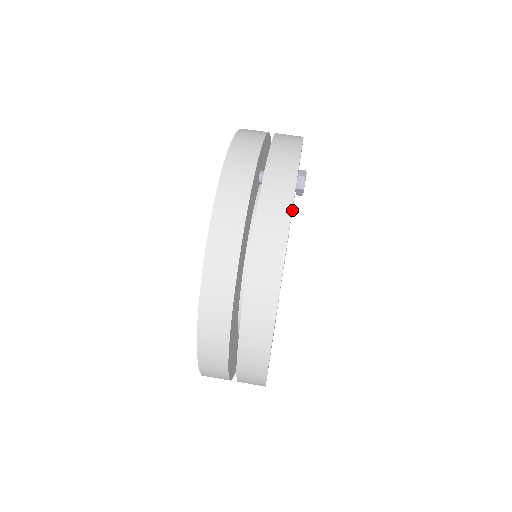
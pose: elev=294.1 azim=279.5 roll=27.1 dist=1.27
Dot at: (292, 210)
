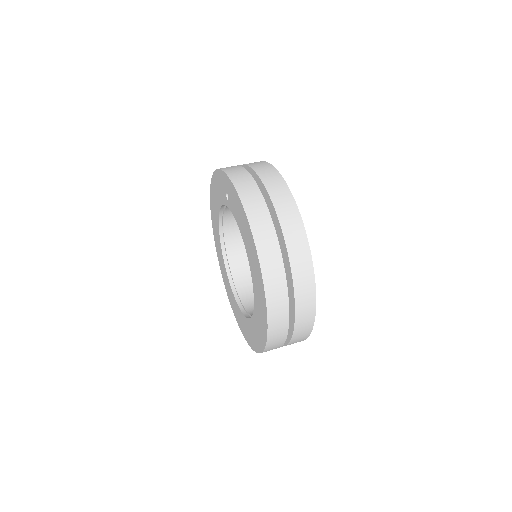
Dot at: occluded
